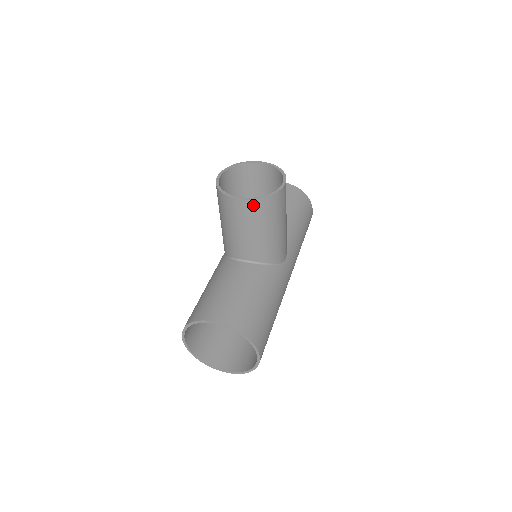
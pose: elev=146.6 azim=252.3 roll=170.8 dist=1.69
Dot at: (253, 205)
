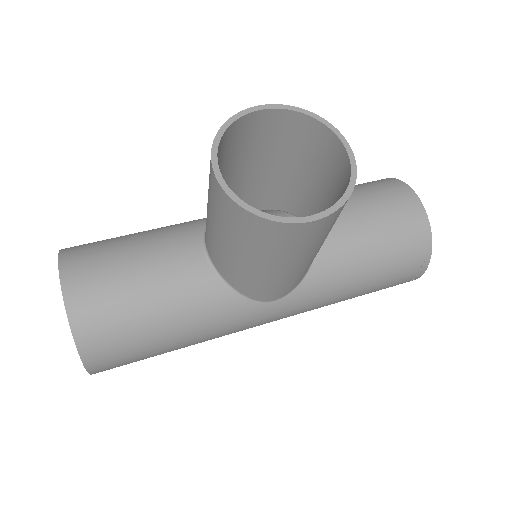
Dot at: (226, 202)
